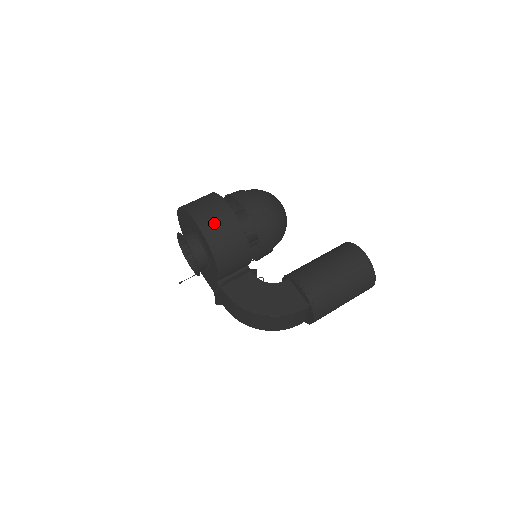
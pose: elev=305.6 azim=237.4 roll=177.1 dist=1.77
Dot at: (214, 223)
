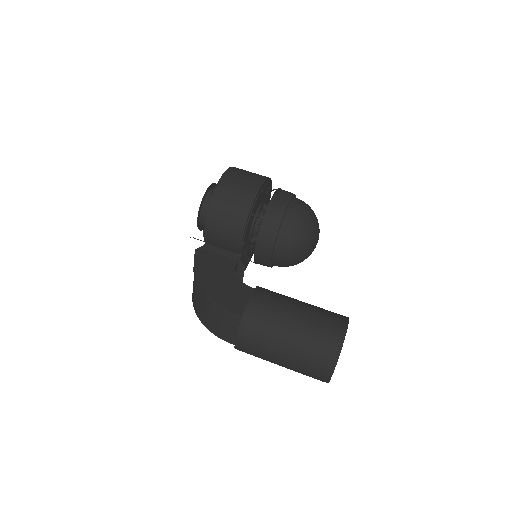
Dot at: (236, 182)
